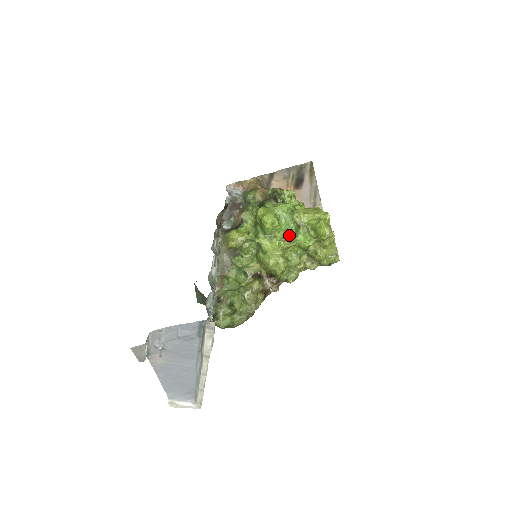
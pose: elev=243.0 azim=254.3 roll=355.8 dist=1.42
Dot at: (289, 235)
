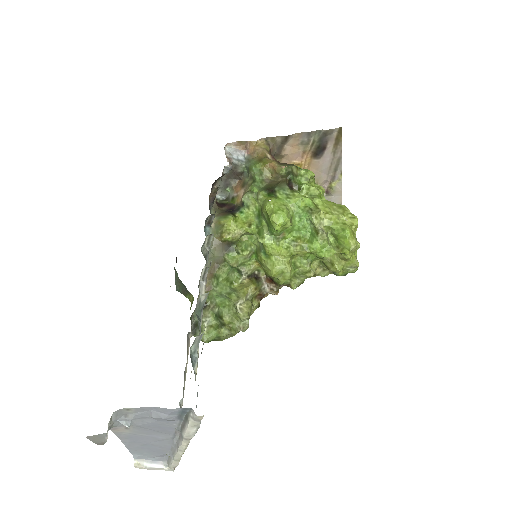
Dot at: (302, 238)
